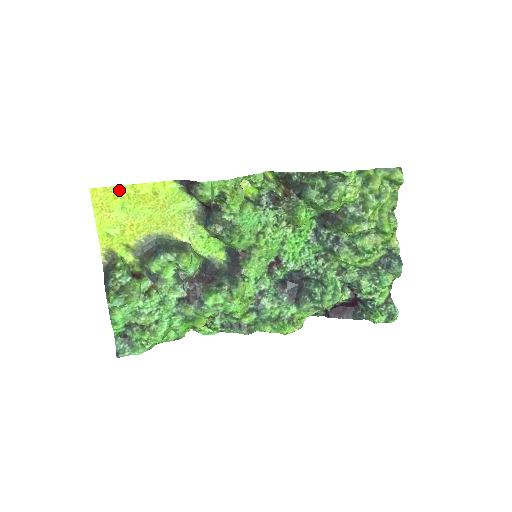
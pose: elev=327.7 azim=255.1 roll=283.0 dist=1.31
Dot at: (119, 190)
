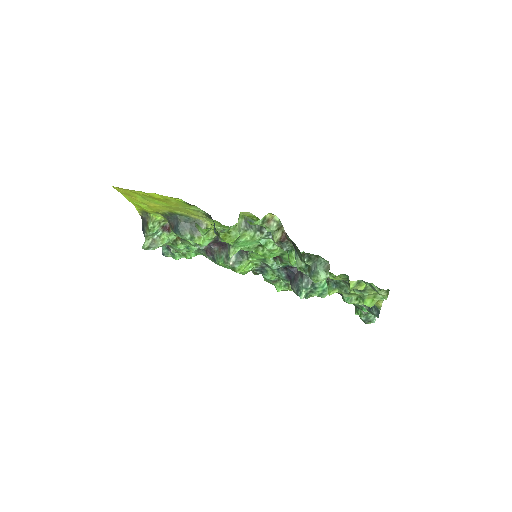
Dot at: (136, 191)
